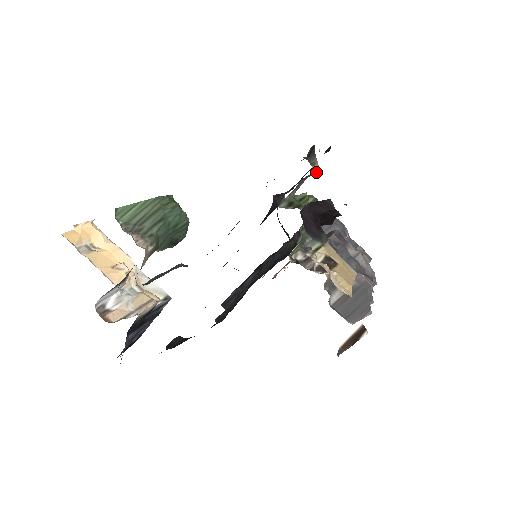
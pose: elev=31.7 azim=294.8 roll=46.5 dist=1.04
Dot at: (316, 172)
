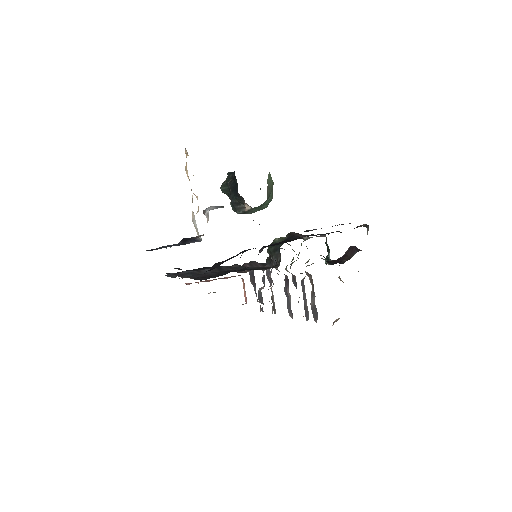
Dot at: occluded
